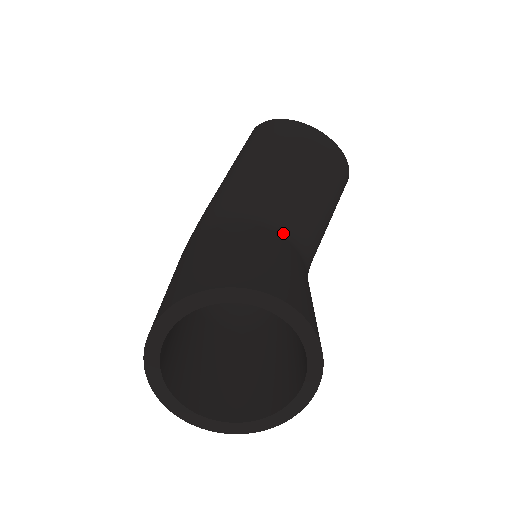
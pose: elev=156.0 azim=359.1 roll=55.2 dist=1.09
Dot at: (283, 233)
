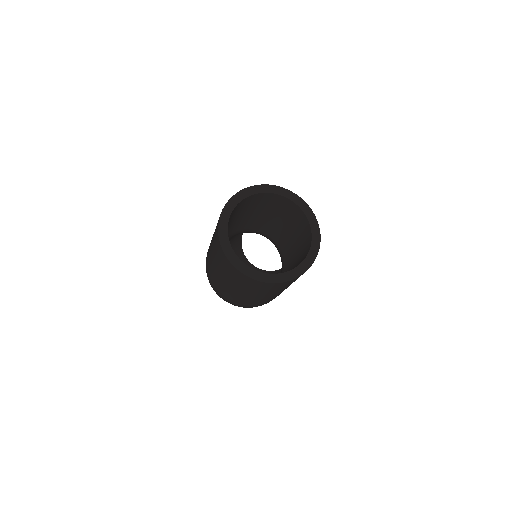
Dot at: occluded
